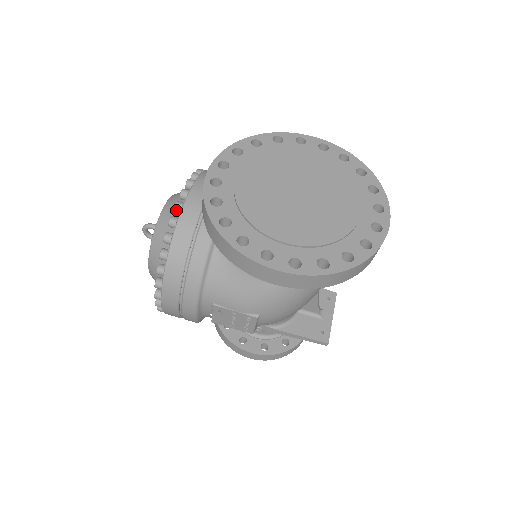
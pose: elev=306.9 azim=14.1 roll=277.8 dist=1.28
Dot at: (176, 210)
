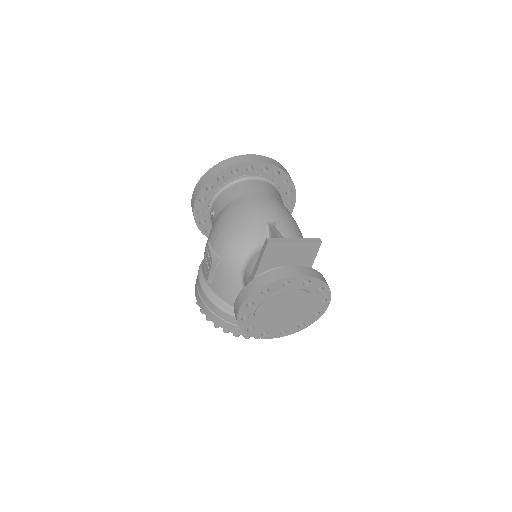
Dot at: occluded
